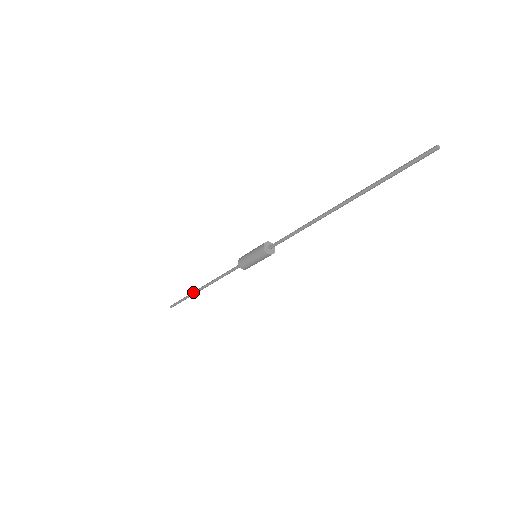
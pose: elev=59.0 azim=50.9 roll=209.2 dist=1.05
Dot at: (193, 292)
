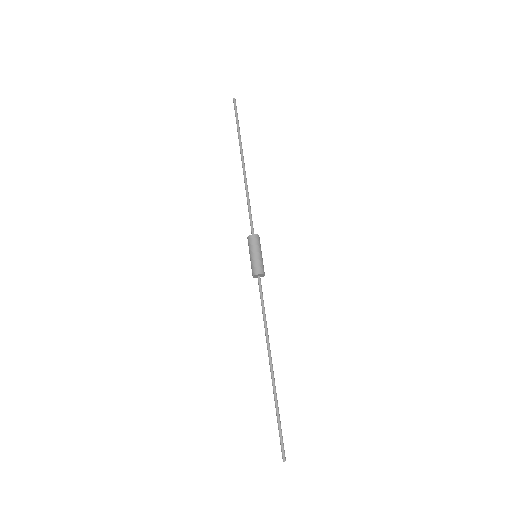
Dot at: occluded
